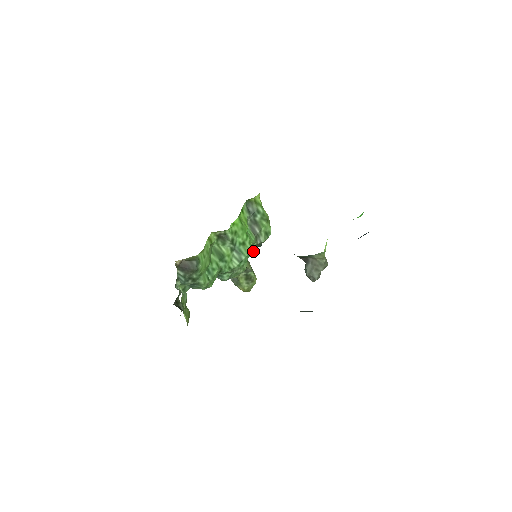
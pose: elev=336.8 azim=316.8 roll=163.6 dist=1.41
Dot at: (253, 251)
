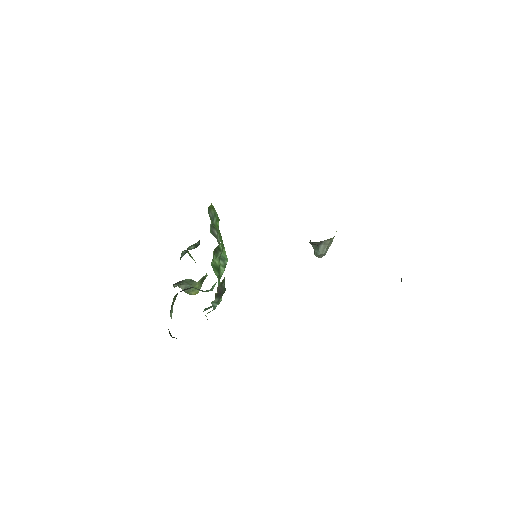
Dot at: occluded
